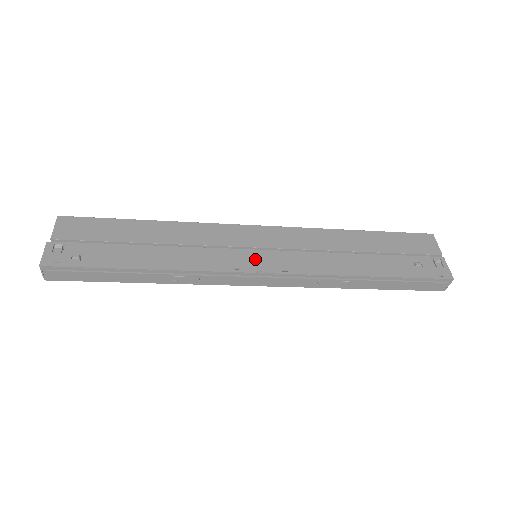
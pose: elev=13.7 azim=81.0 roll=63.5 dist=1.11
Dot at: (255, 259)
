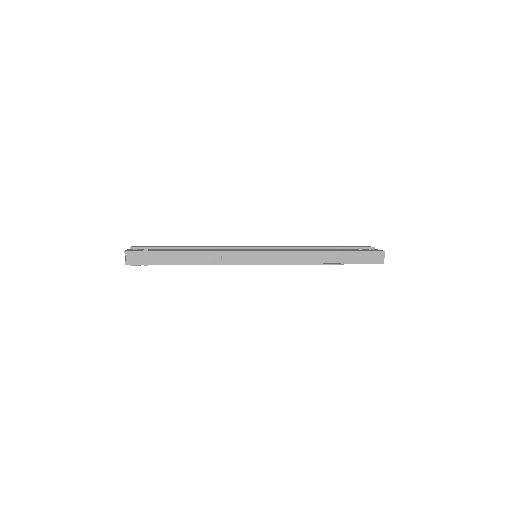
Dot at: occluded
